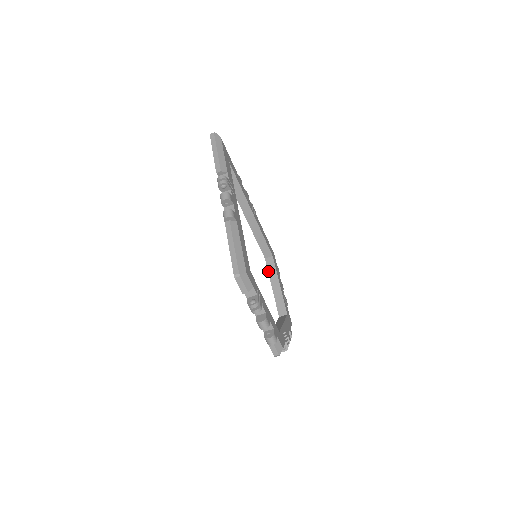
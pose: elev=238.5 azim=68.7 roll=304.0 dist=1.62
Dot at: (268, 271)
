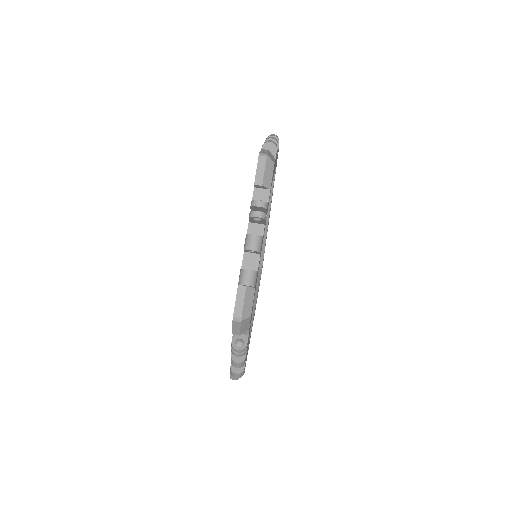
Dot at: occluded
